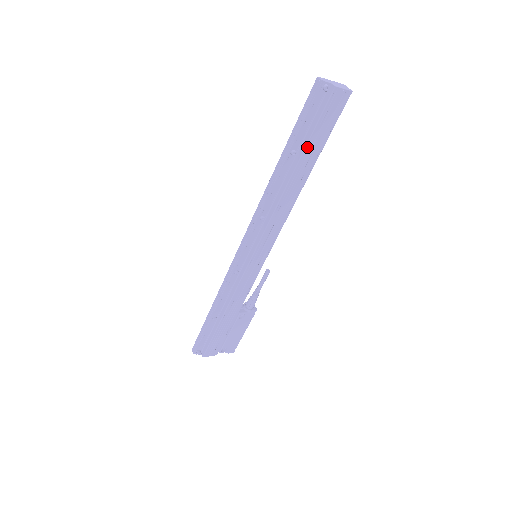
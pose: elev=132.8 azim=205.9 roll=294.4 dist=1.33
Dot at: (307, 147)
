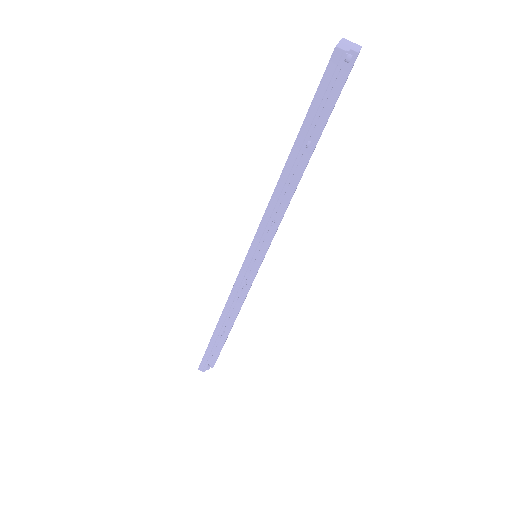
Dot at: (322, 131)
